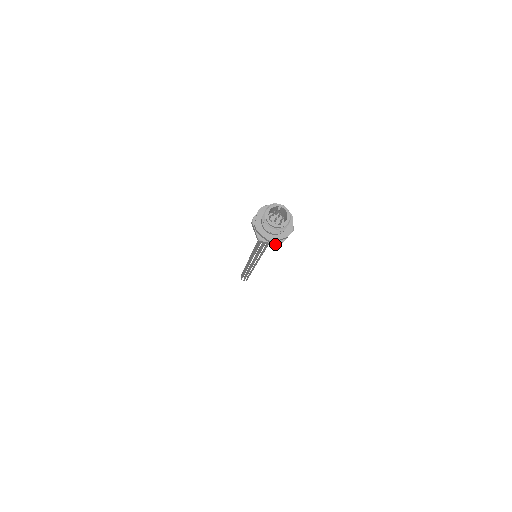
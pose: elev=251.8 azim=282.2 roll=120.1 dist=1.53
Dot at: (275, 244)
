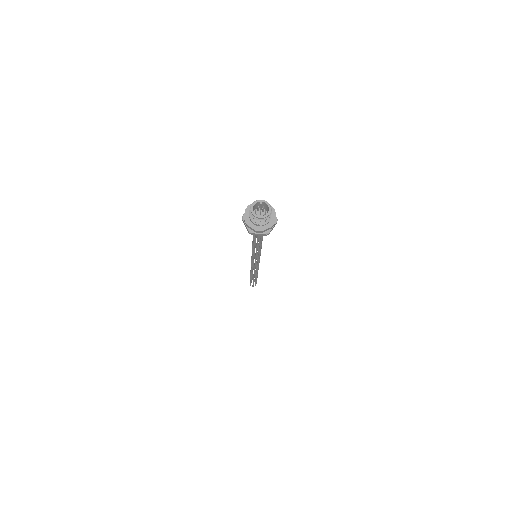
Dot at: (263, 234)
